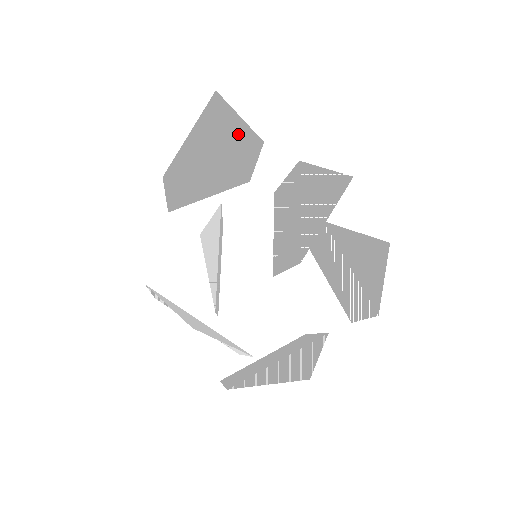
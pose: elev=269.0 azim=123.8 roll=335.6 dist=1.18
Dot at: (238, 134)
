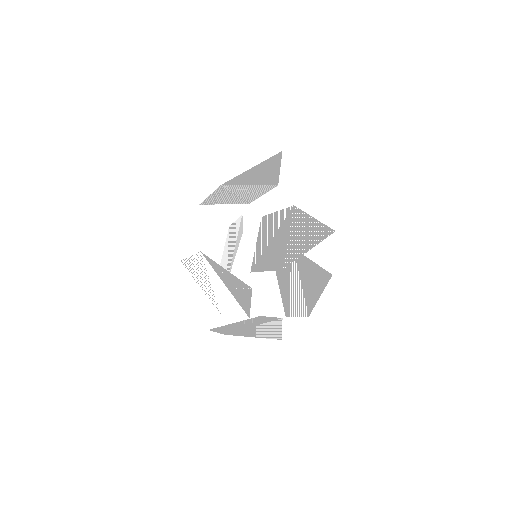
Dot at: (272, 176)
